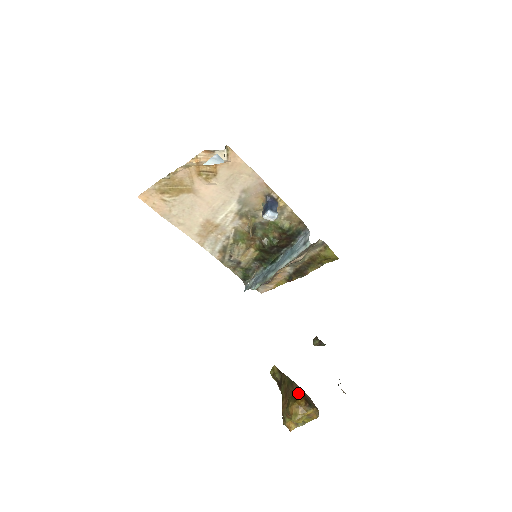
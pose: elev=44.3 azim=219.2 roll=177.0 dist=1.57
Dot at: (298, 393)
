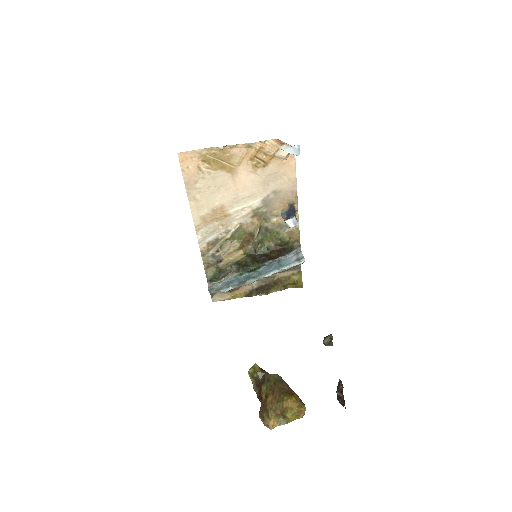
Dot at: (290, 390)
